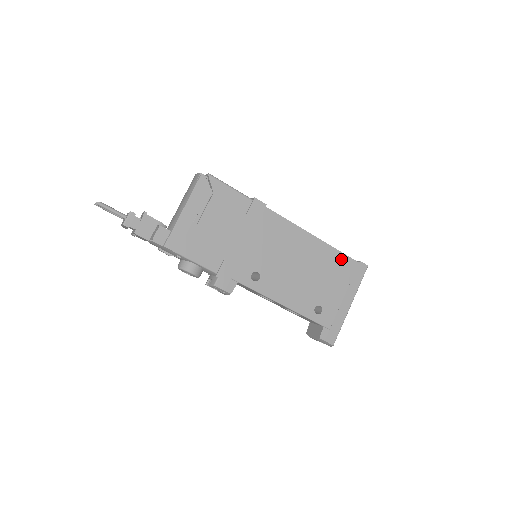
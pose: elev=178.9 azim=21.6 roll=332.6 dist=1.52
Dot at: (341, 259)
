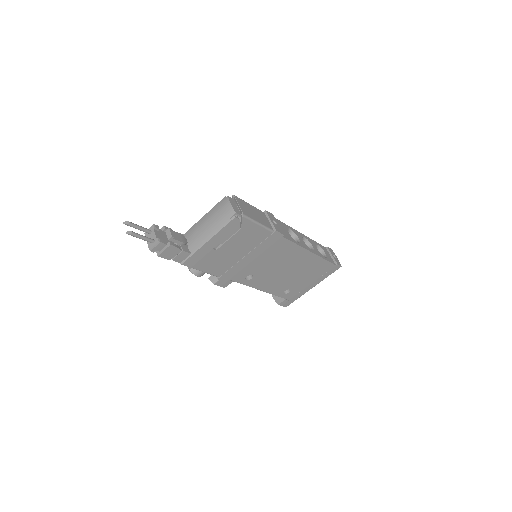
Dot at: (323, 264)
